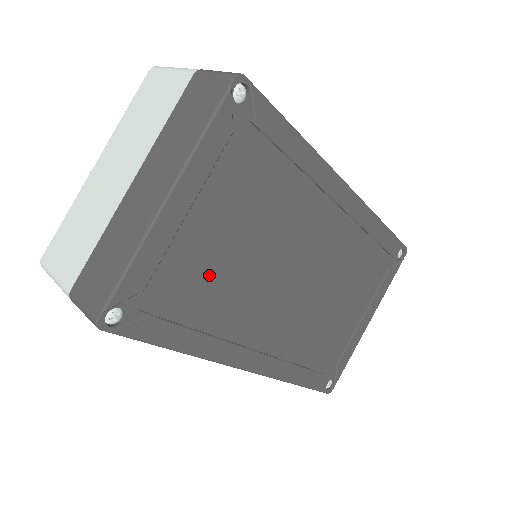
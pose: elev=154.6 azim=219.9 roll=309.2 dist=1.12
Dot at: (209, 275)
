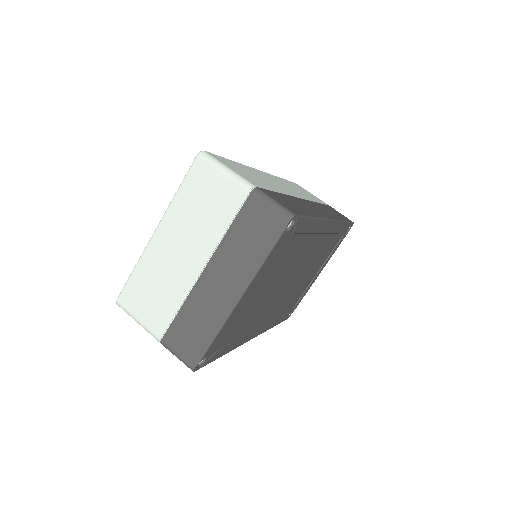
Dot at: (248, 314)
